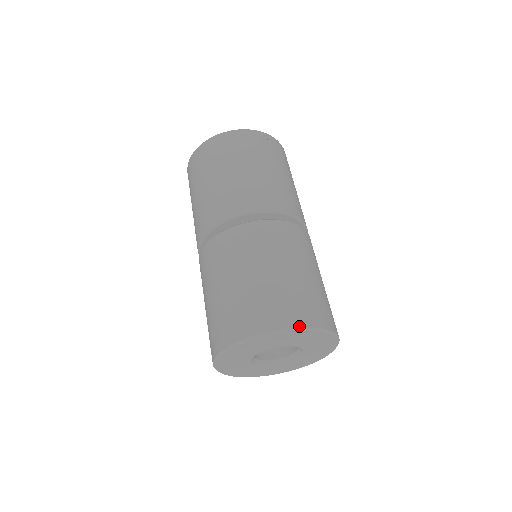
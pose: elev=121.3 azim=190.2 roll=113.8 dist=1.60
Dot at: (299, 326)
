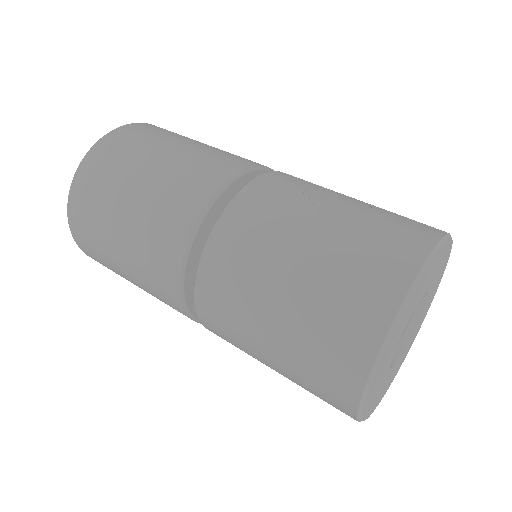
Dot at: (404, 293)
